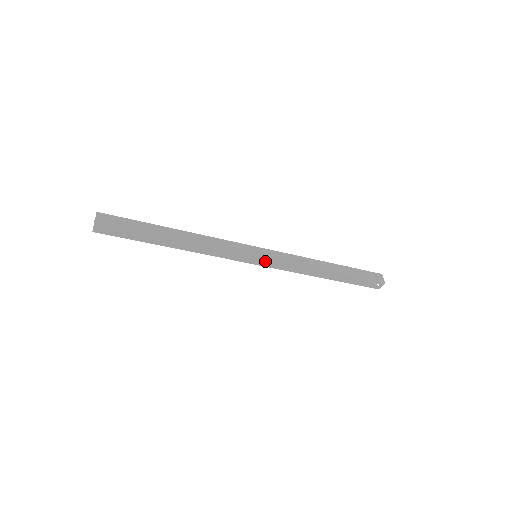
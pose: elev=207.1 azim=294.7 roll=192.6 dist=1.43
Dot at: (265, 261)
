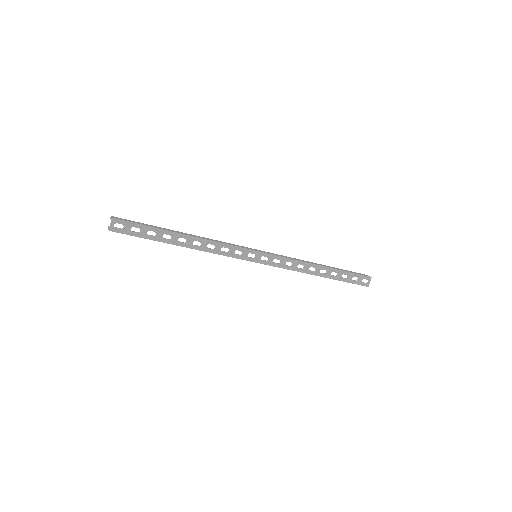
Dot at: occluded
